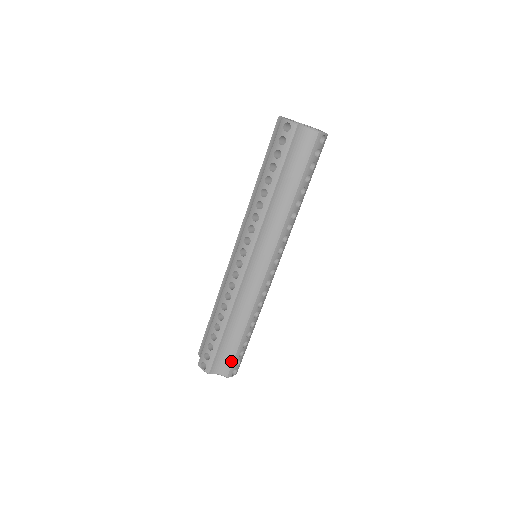
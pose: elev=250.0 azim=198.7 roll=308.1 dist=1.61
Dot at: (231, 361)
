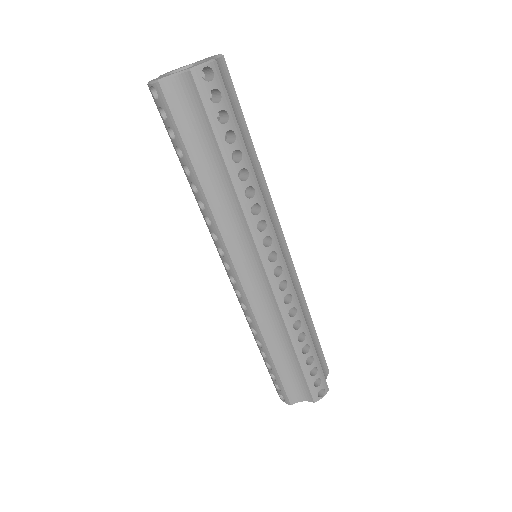
Dot at: (305, 385)
